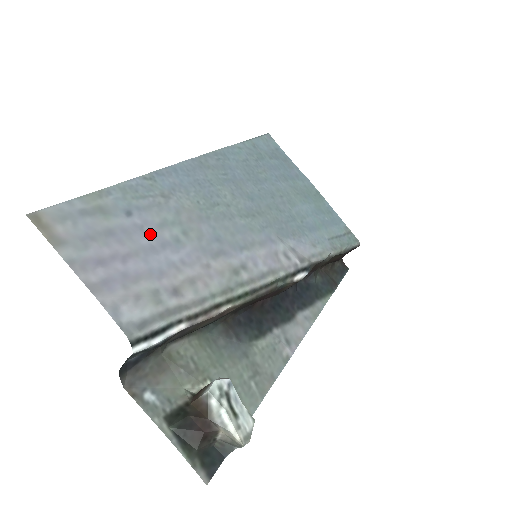
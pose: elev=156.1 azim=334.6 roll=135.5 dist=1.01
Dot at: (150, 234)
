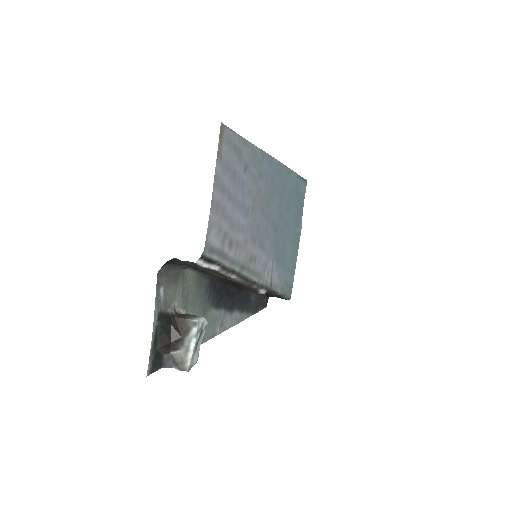
Dot at: (244, 193)
